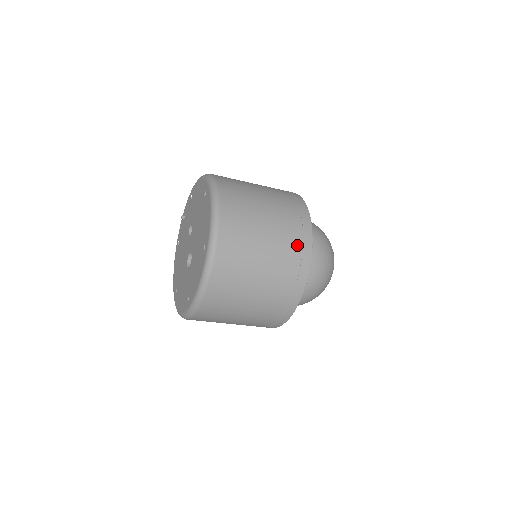
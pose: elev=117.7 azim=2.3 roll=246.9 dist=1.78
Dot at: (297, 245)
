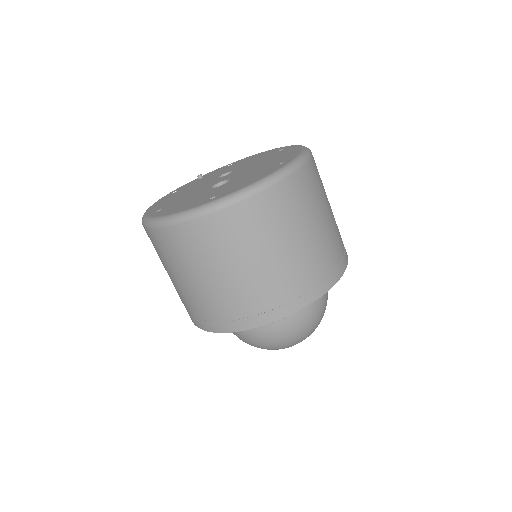
Dot at: (341, 249)
